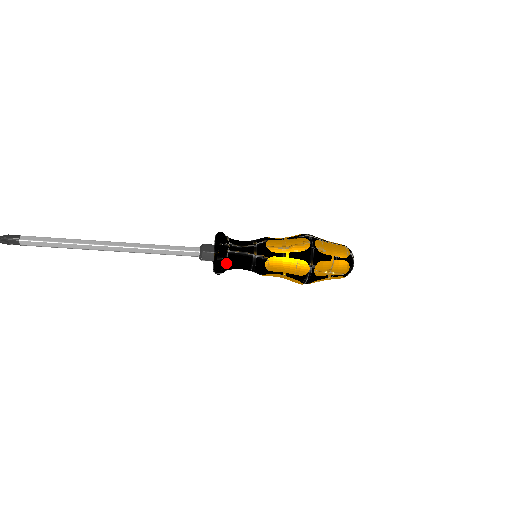
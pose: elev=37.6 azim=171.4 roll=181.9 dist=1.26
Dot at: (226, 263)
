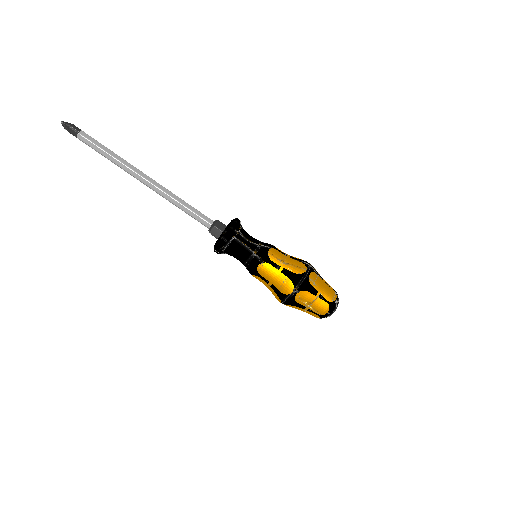
Dot at: (227, 246)
